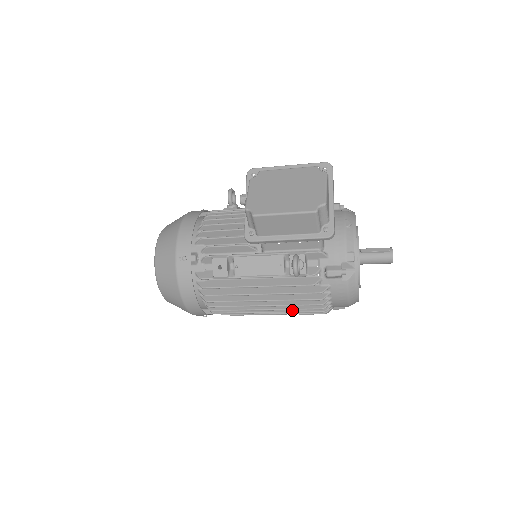
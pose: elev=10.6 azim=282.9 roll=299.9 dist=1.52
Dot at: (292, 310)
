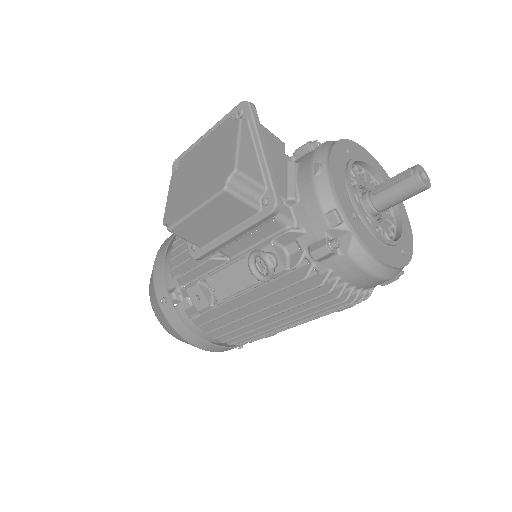
Dot at: (314, 314)
